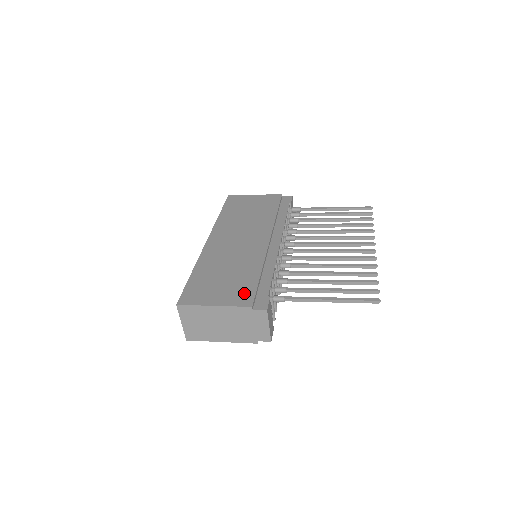
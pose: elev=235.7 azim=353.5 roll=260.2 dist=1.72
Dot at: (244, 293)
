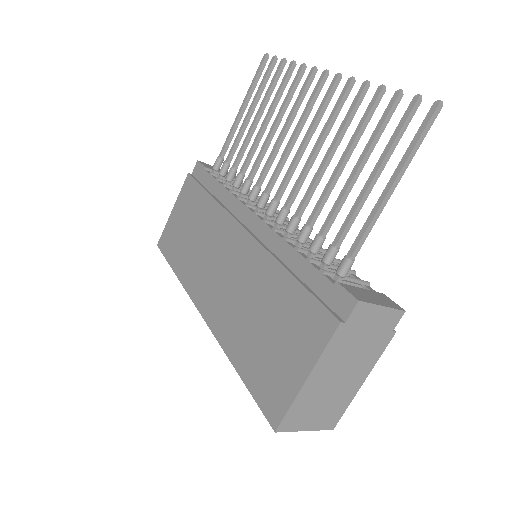
Dot at: (309, 319)
